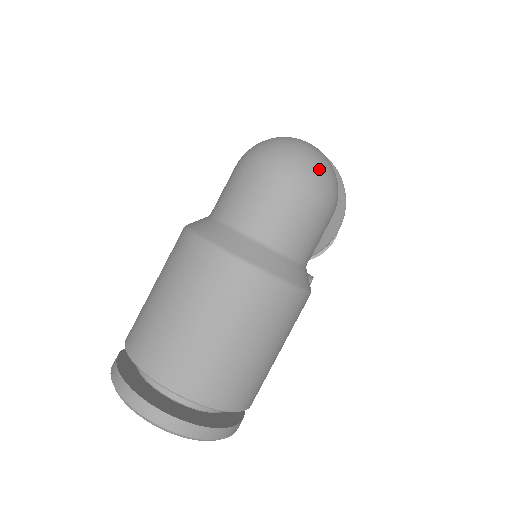
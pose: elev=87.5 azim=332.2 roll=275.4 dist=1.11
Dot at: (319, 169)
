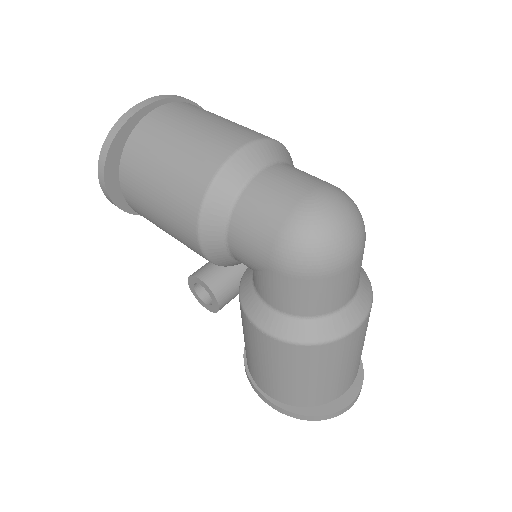
Dot at: (359, 219)
